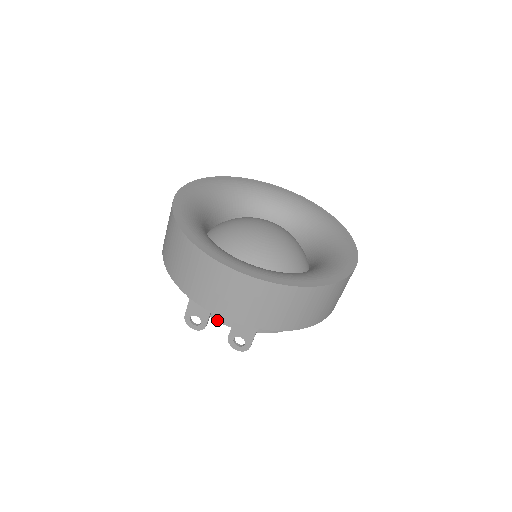
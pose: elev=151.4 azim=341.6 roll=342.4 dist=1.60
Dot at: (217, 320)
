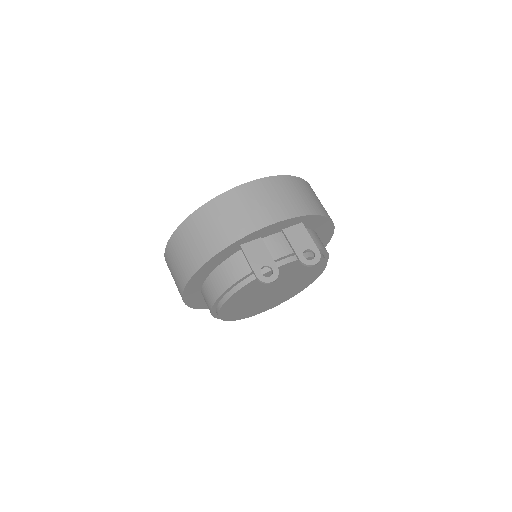
Dot at: (279, 257)
